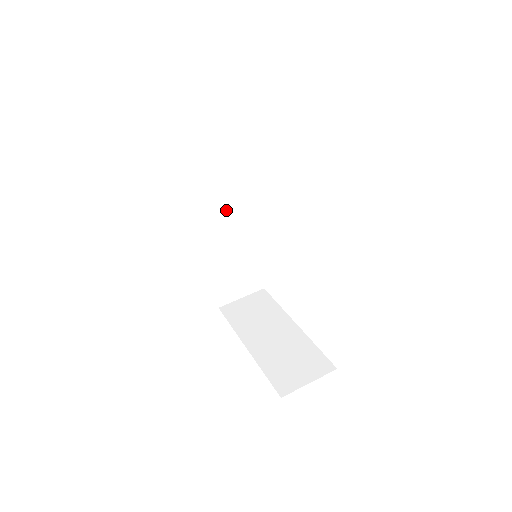
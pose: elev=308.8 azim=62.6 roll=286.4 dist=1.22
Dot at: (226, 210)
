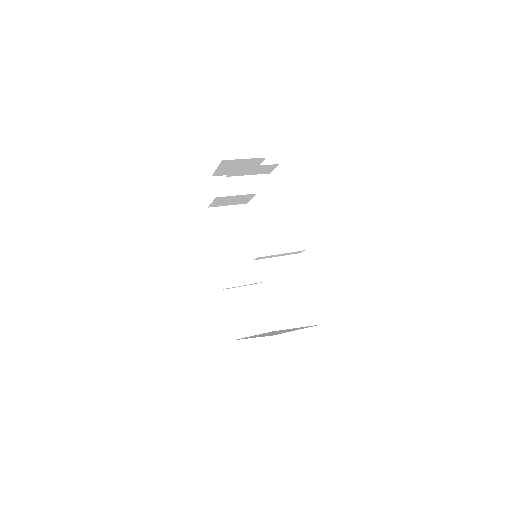
Dot at: (238, 251)
